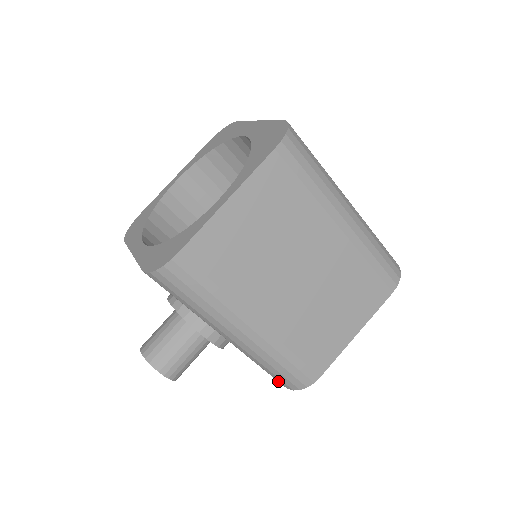
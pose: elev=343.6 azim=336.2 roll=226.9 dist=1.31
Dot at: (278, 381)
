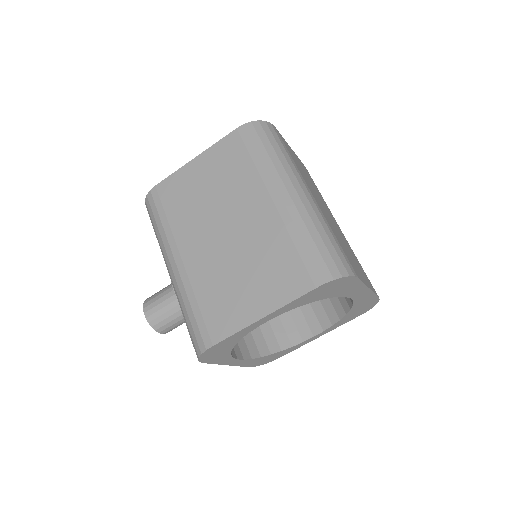
Dot at: occluded
